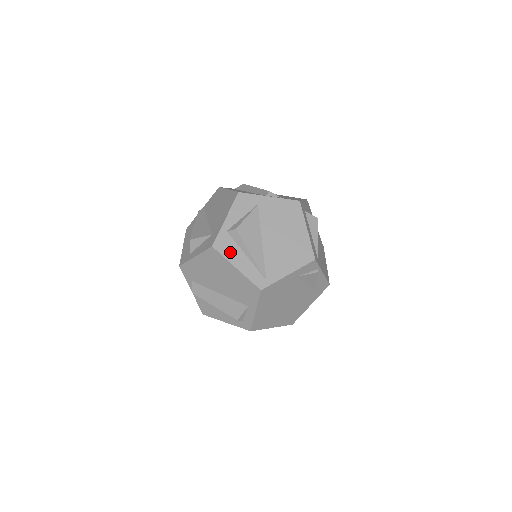
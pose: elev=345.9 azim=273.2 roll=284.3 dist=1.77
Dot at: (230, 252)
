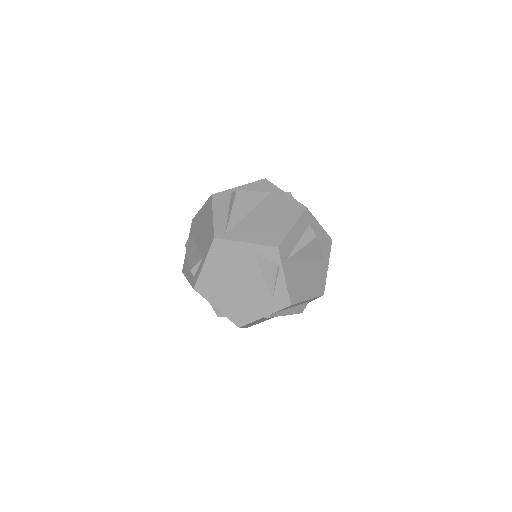
Dot at: (220, 204)
